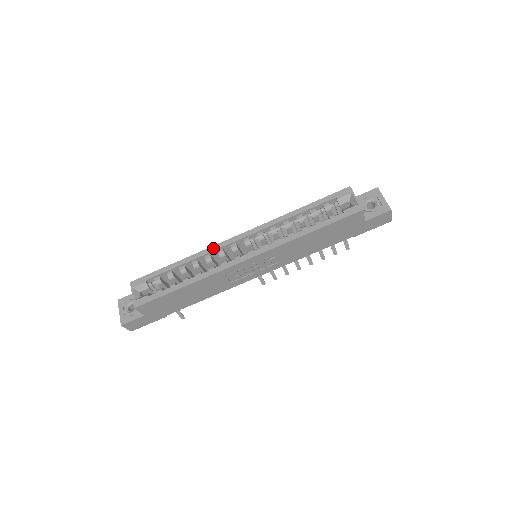
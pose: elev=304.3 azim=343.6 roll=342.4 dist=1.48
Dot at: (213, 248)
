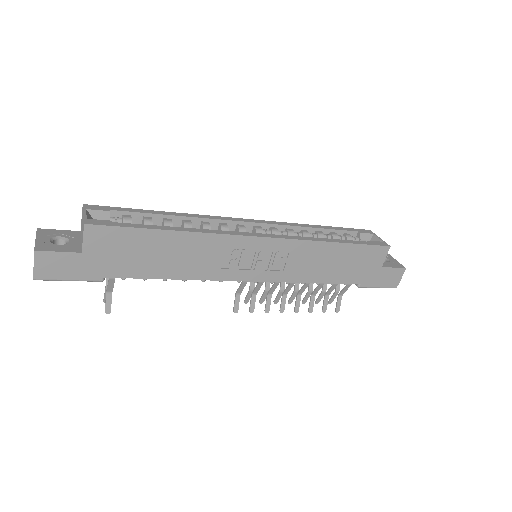
Dot at: (216, 217)
